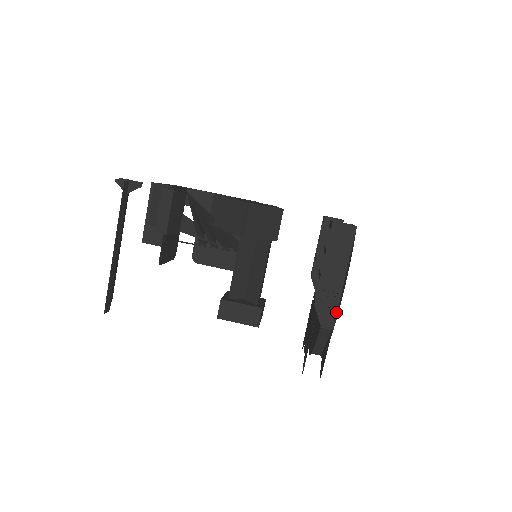
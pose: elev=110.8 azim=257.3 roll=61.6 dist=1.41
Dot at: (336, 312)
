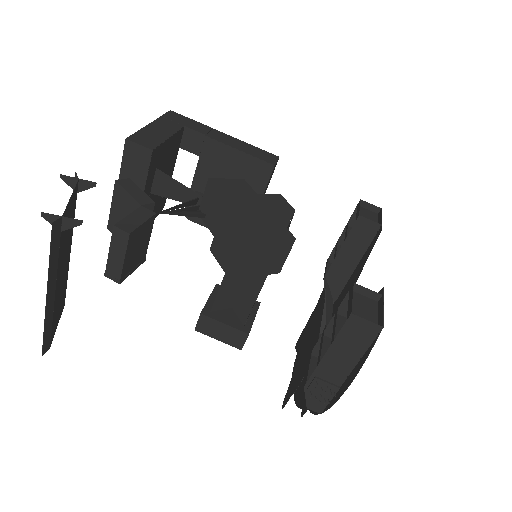
Dot at: (329, 400)
